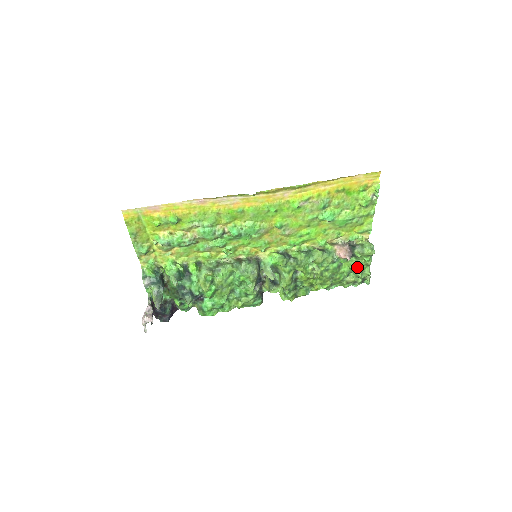
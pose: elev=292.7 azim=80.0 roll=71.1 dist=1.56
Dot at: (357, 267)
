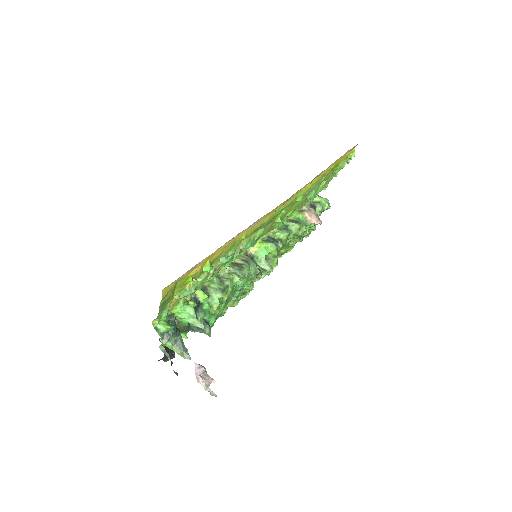
Dot at: occluded
